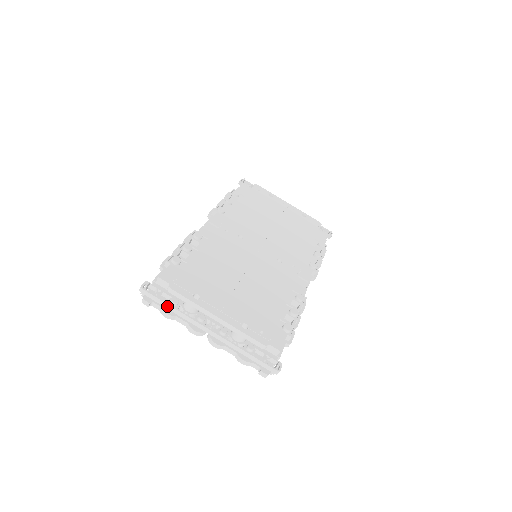
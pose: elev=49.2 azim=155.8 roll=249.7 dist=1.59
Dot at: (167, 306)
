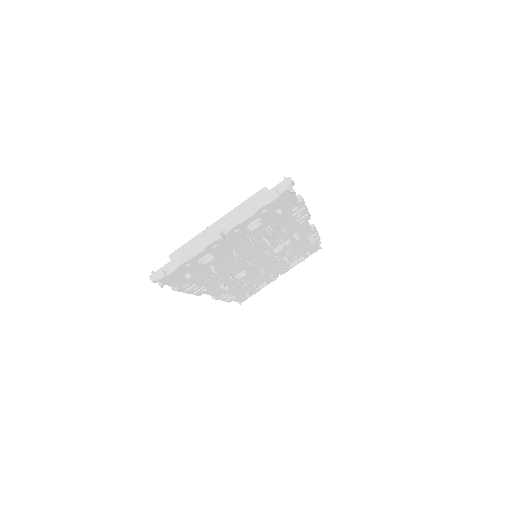
Dot at: (177, 259)
